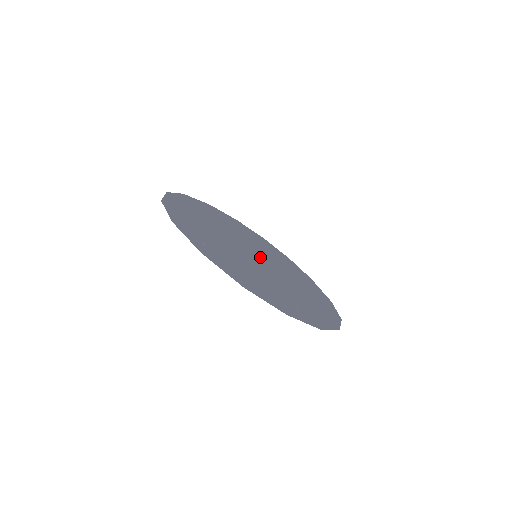
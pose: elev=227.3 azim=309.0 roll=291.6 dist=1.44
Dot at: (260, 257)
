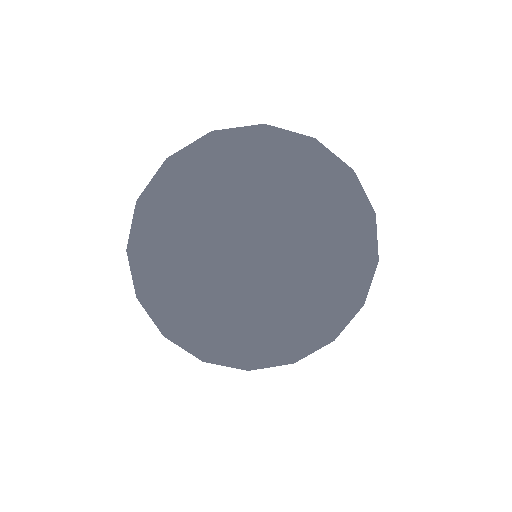
Dot at: (254, 270)
